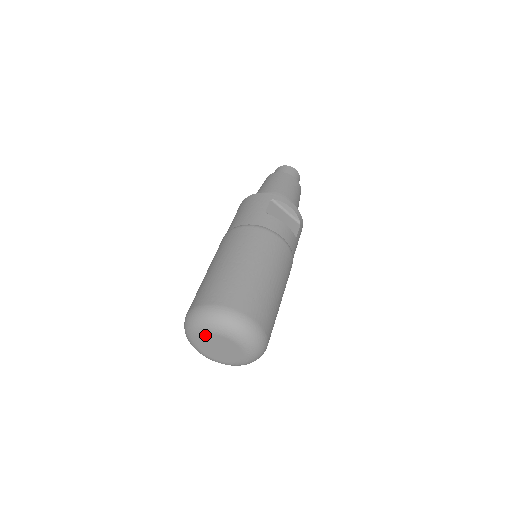
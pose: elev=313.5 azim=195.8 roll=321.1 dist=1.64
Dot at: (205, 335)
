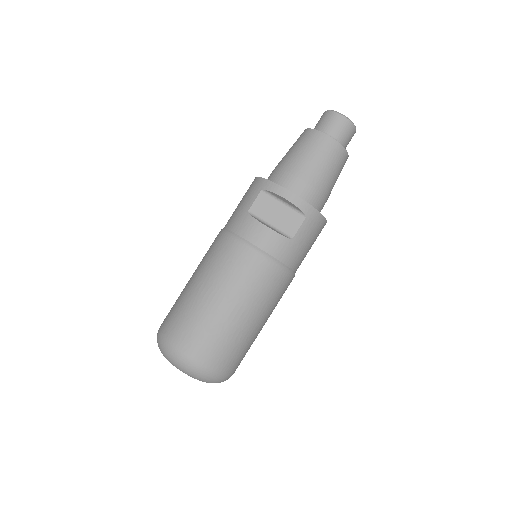
Dot at: occluded
